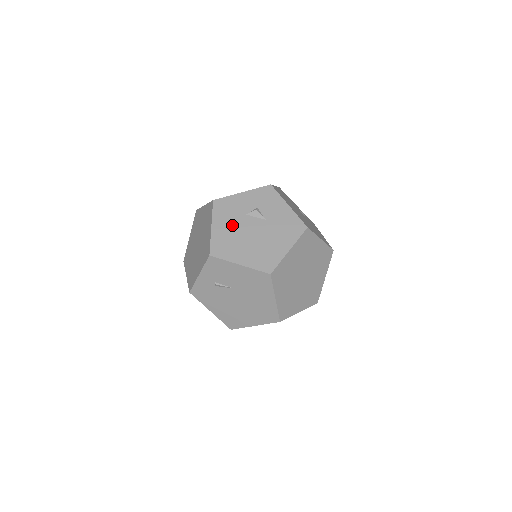
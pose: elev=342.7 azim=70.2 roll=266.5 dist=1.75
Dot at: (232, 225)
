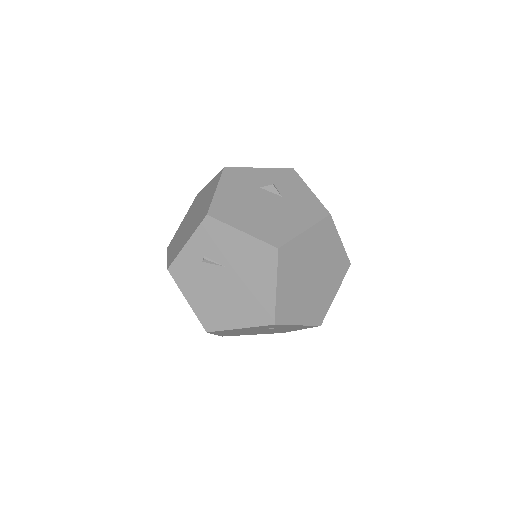
Dot at: (241, 193)
